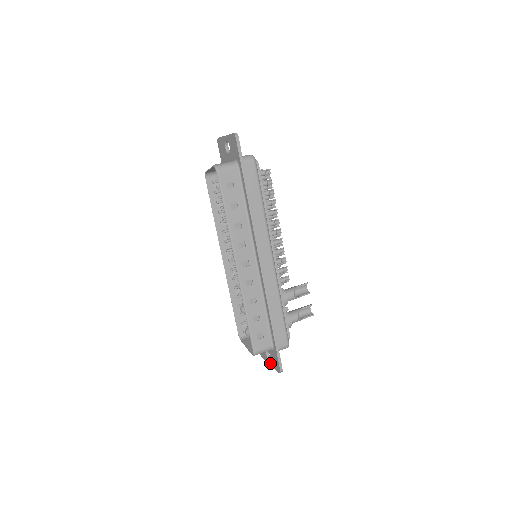
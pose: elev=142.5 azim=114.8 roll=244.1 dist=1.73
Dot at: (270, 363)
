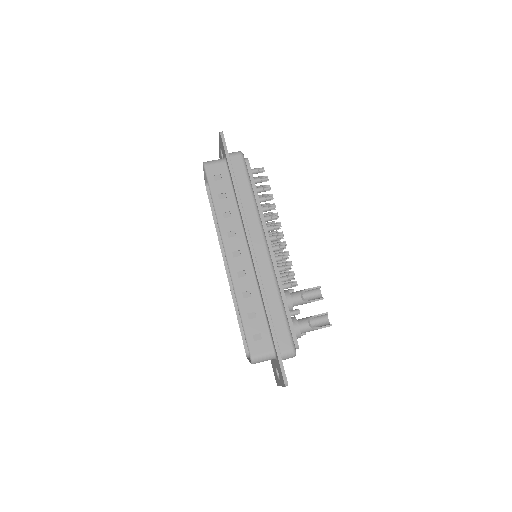
Dot at: (280, 383)
